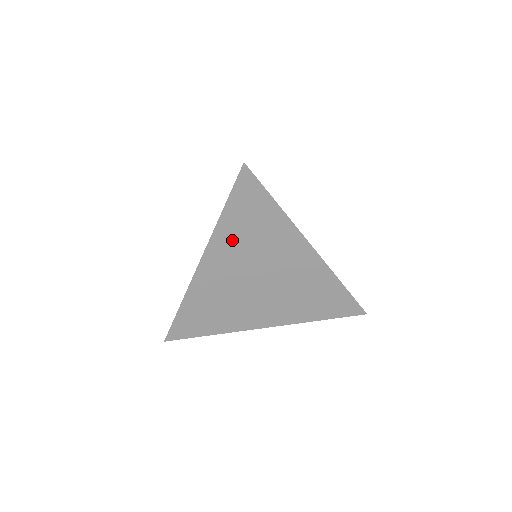
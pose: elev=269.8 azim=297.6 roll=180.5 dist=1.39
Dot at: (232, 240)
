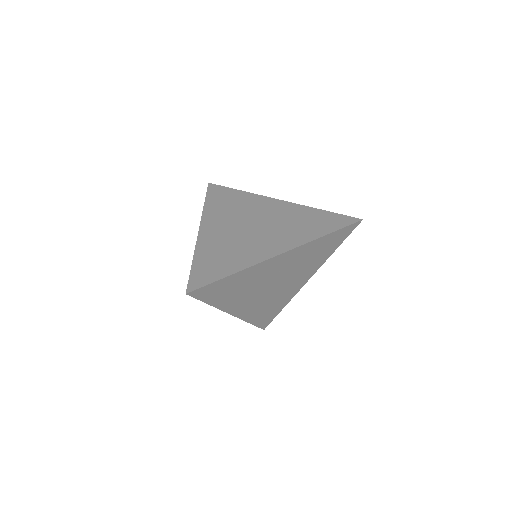
Dot at: (232, 299)
